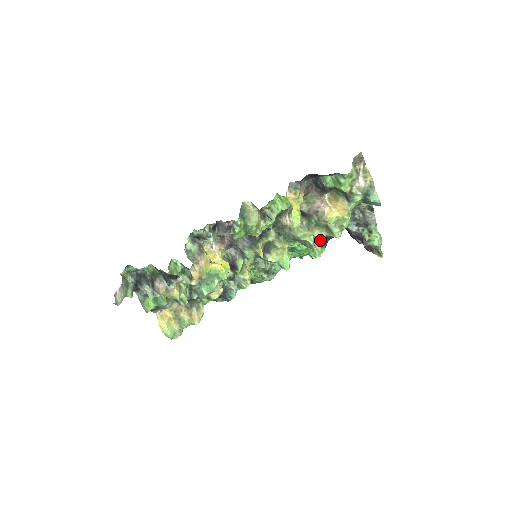
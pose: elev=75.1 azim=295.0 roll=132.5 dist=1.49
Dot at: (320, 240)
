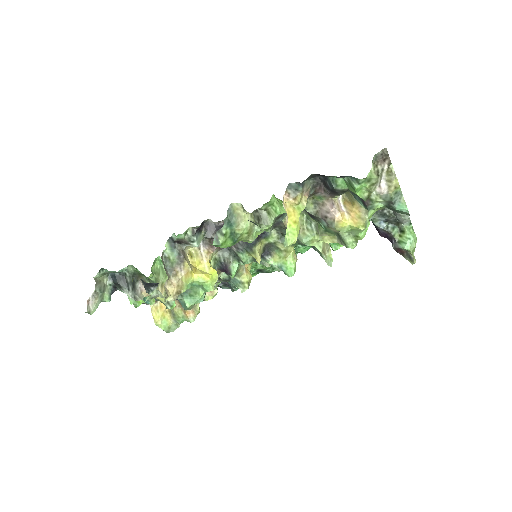
Dot at: occluded
